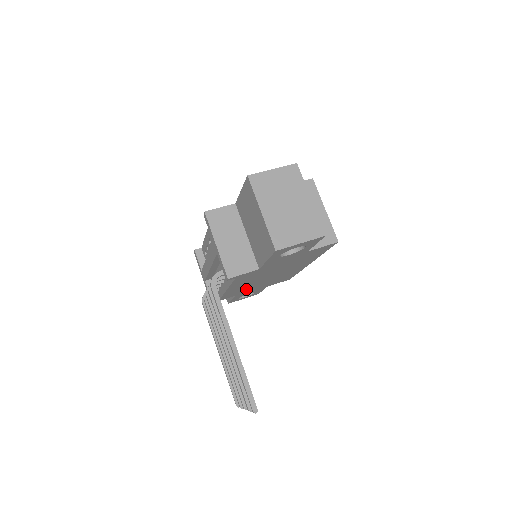
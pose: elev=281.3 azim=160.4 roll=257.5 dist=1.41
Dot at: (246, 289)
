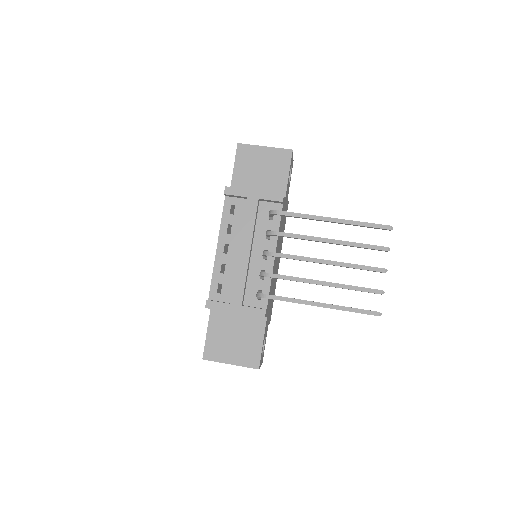
Dot at: occluded
